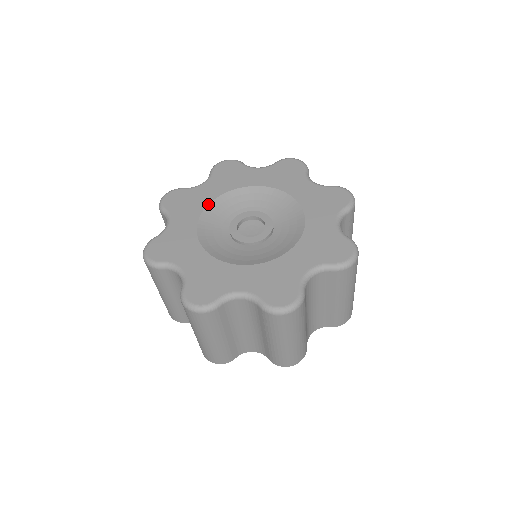
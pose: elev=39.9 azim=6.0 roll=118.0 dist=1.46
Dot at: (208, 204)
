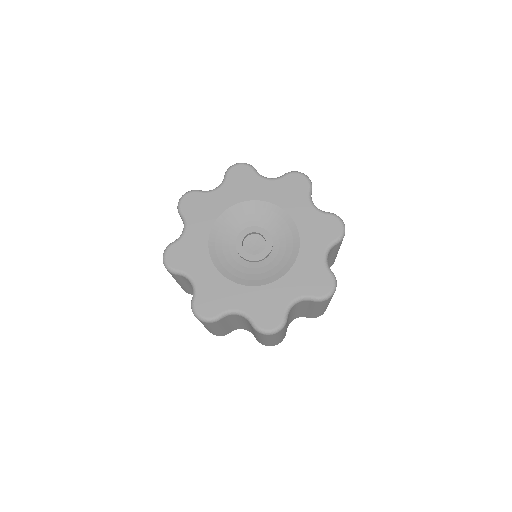
Dot at: (251, 200)
